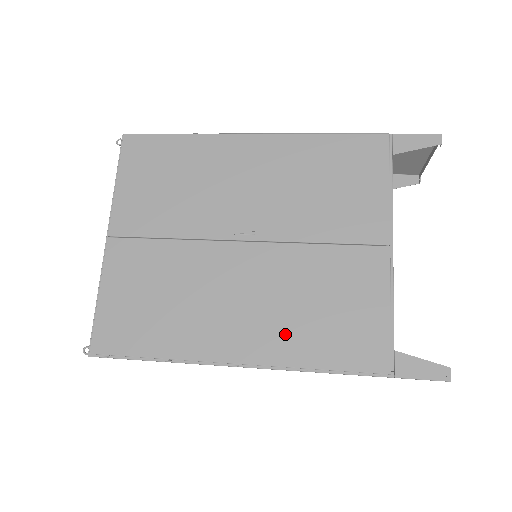
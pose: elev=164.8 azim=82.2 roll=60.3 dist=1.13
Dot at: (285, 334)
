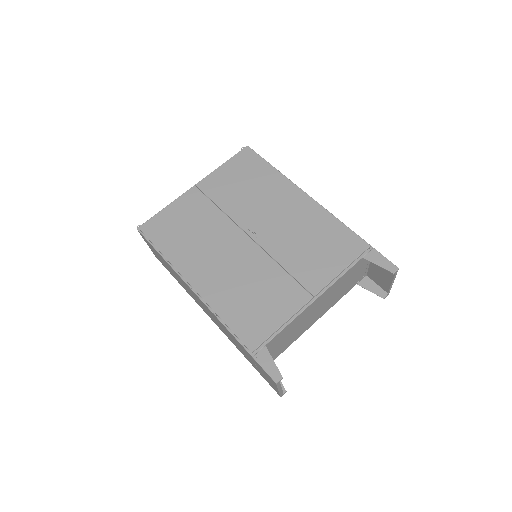
Dot at: (224, 292)
